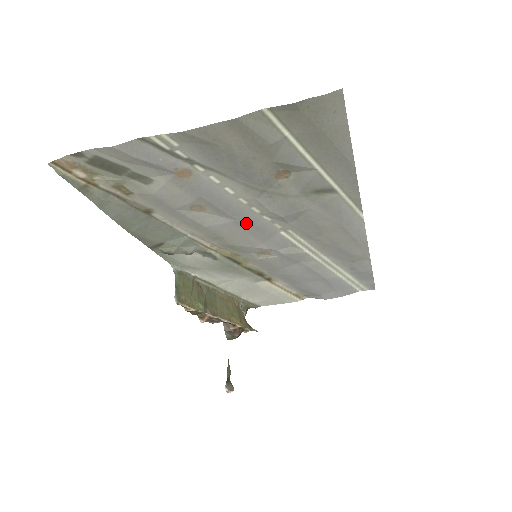
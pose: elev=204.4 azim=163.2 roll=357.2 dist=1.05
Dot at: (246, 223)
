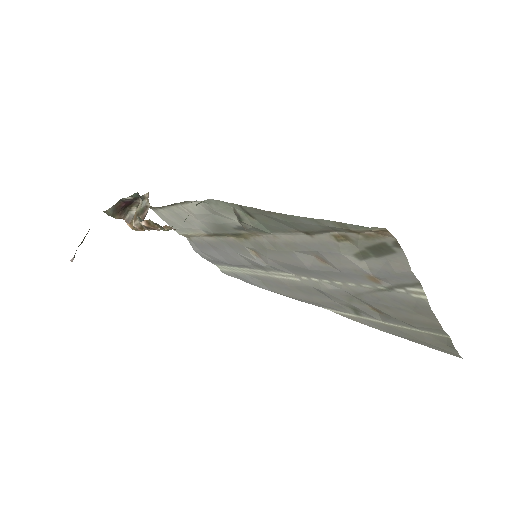
Dot at: (305, 270)
